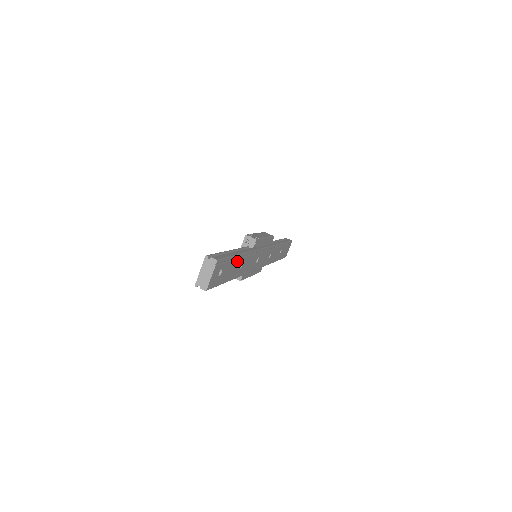
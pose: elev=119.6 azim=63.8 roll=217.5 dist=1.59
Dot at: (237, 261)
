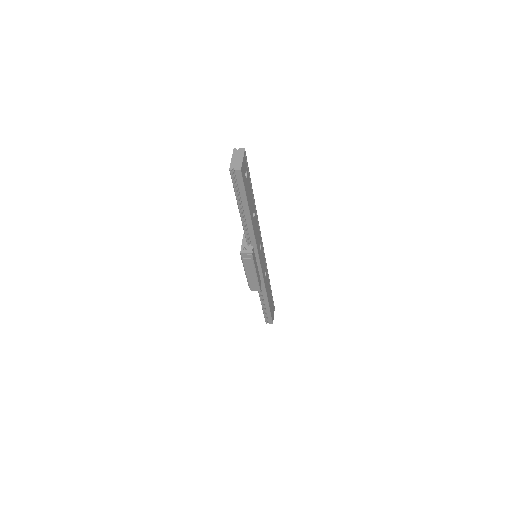
Dot at: (252, 197)
